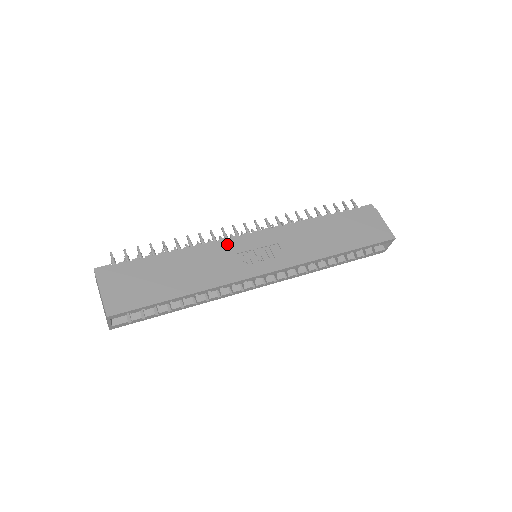
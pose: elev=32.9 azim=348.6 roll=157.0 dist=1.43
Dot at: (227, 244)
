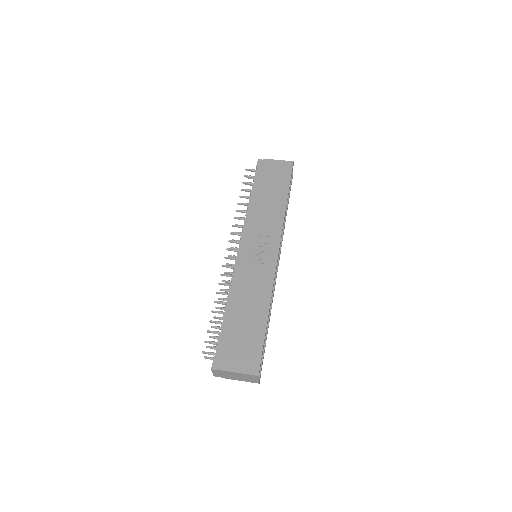
Dot at: (240, 269)
